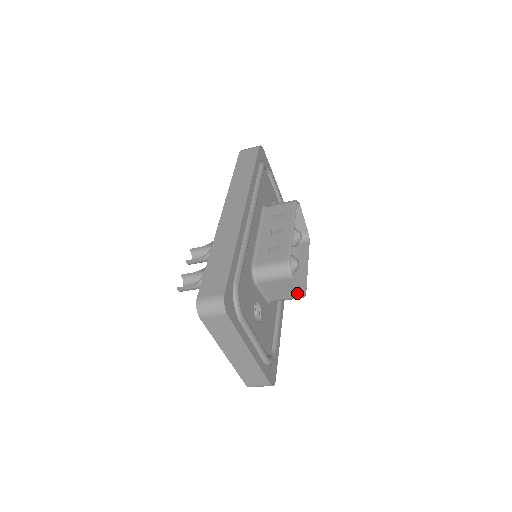
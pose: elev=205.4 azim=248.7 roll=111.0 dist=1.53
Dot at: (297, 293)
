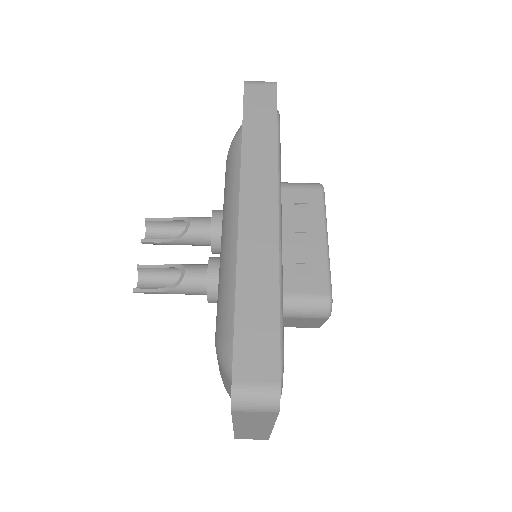
Dot at: (317, 326)
